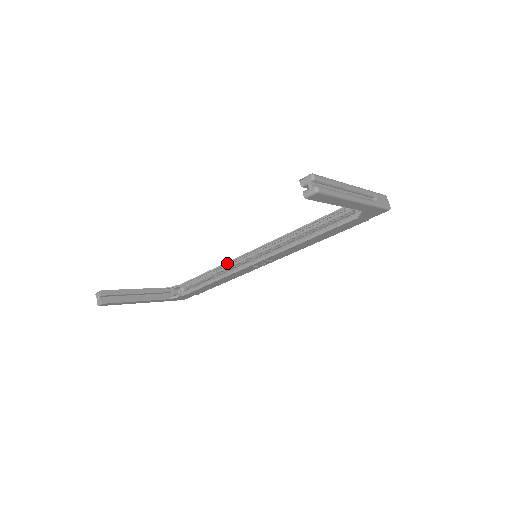
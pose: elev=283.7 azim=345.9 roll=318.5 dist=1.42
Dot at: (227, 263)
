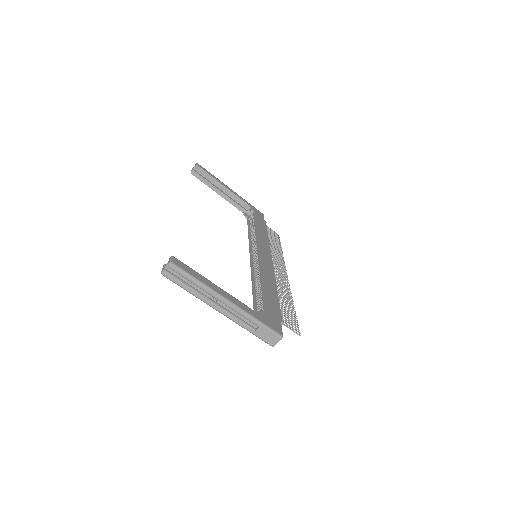
Dot at: (256, 237)
